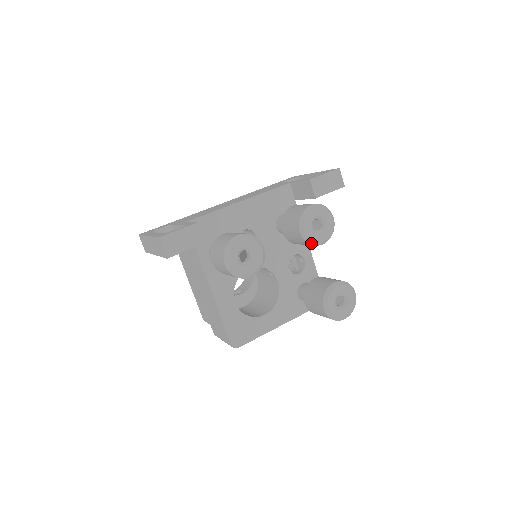
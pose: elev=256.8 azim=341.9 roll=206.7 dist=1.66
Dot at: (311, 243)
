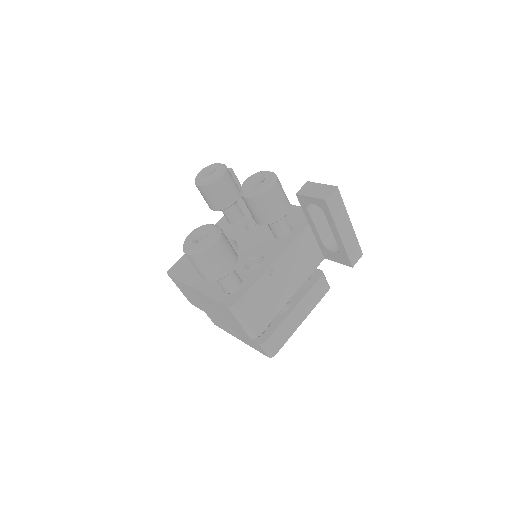
Dot at: (240, 191)
